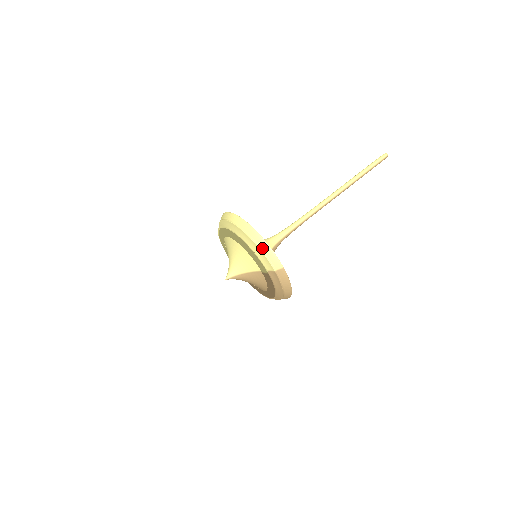
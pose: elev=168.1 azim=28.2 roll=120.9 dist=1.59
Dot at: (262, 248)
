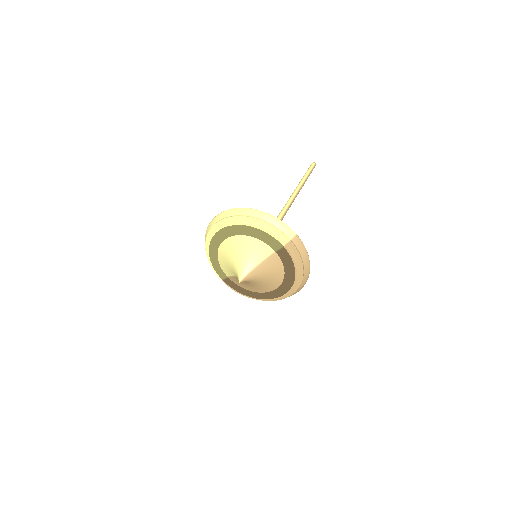
Dot at: (269, 222)
